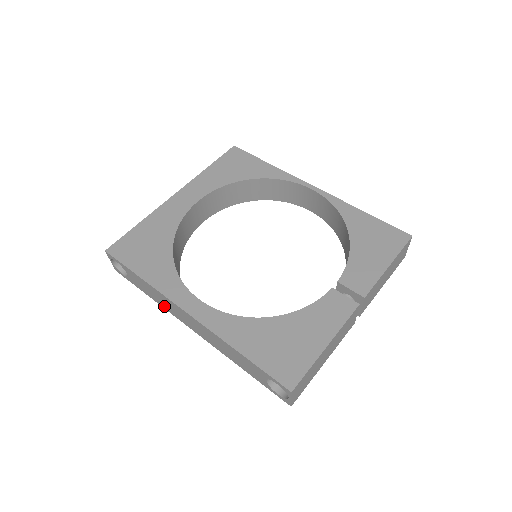
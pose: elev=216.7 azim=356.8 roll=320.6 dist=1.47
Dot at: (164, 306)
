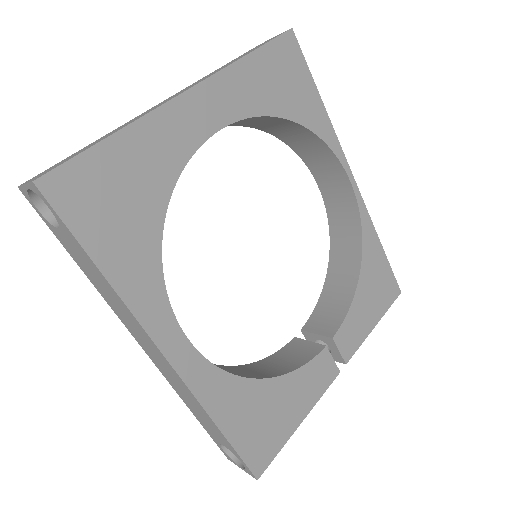
Dot at: (108, 300)
